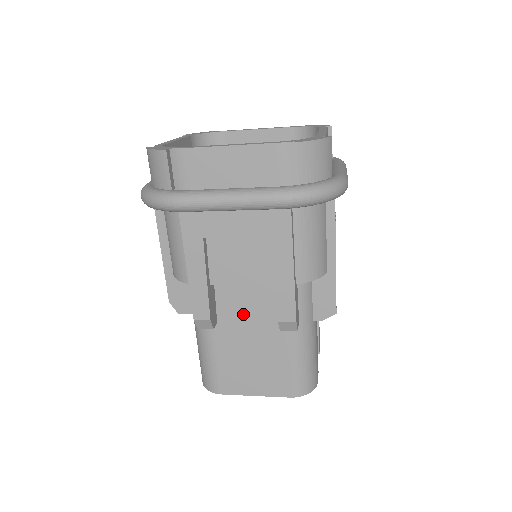
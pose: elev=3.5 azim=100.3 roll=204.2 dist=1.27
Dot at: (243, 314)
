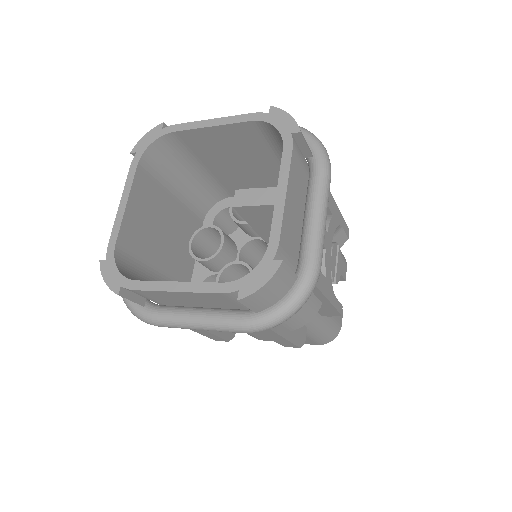
Dot at: occluded
